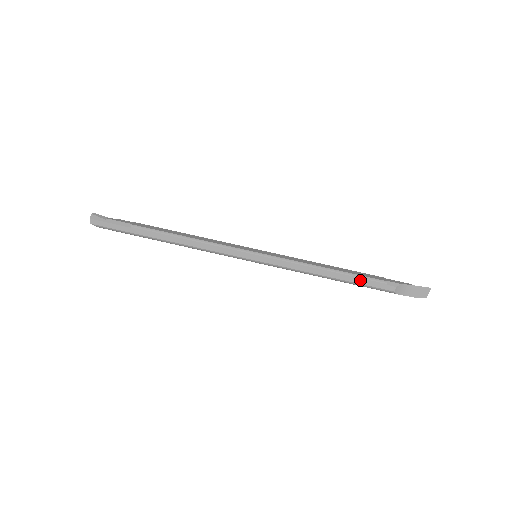
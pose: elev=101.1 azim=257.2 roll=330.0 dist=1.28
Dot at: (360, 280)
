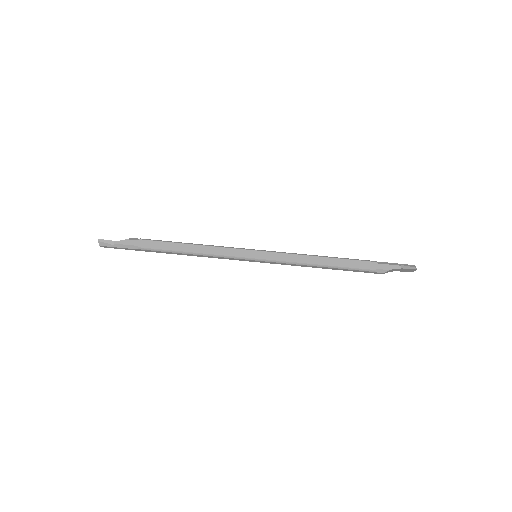
Dot at: (351, 270)
